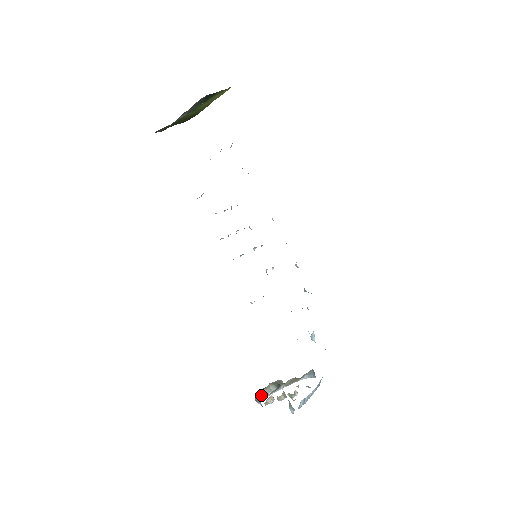
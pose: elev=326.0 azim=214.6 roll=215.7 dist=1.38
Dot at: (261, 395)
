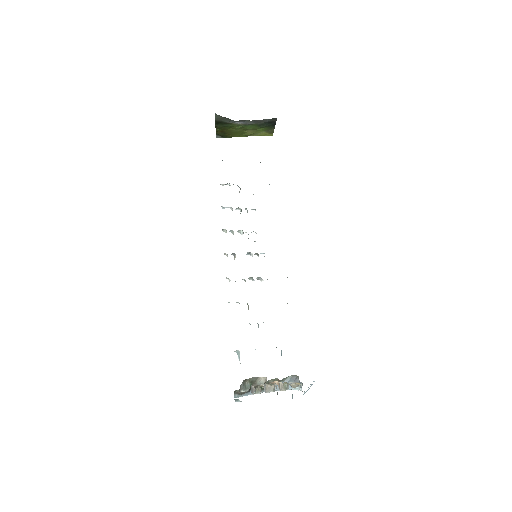
Dot at: (242, 386)
